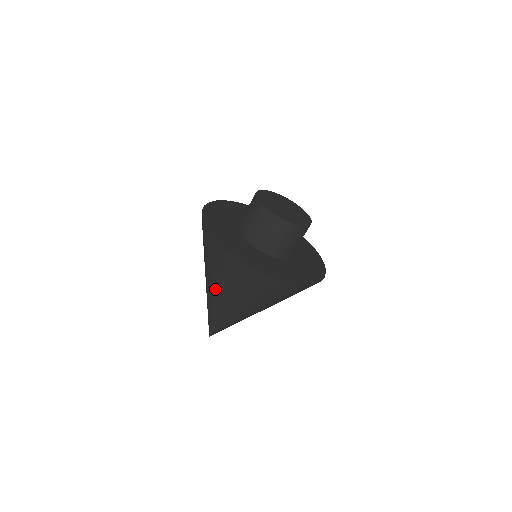
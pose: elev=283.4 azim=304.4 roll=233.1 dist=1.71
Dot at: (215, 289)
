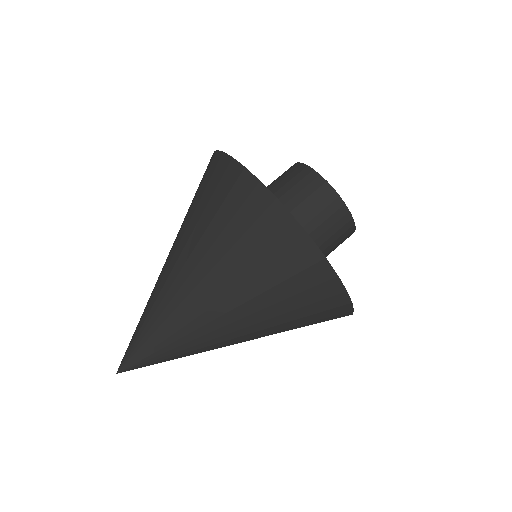
Dot at: (173, 244)
